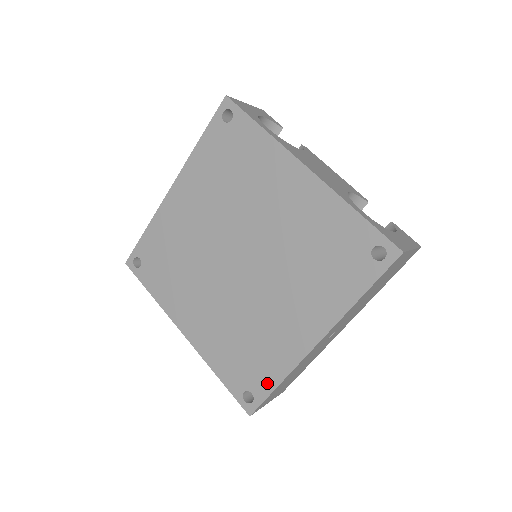
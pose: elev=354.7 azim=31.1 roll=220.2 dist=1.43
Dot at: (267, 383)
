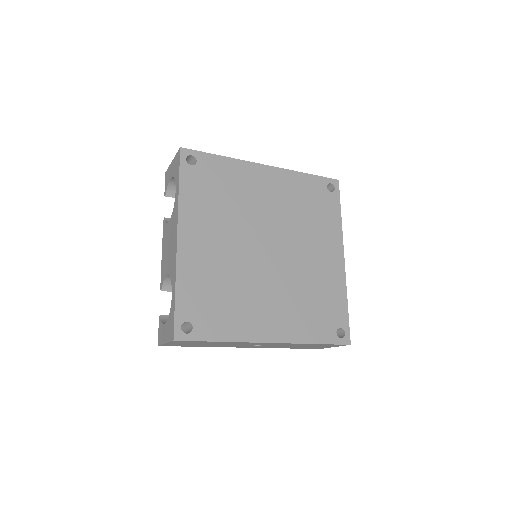
Dot at: (212, 332)
